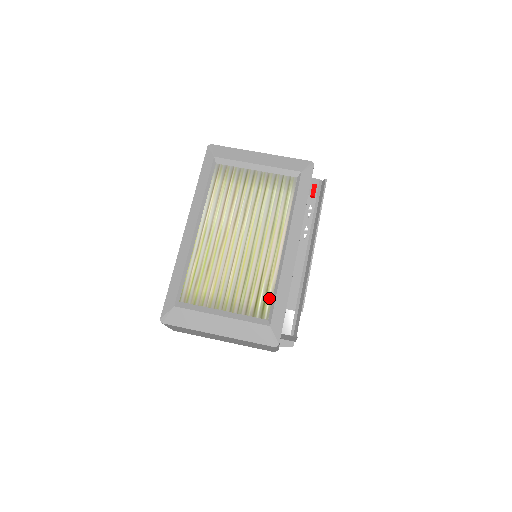
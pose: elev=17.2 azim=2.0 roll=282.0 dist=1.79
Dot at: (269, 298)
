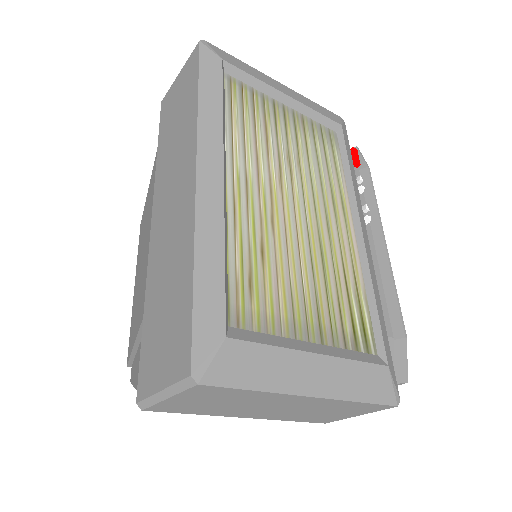
Dot at: (370, 315)
